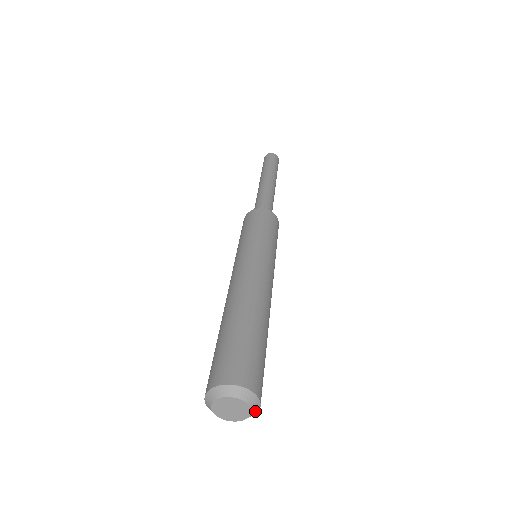
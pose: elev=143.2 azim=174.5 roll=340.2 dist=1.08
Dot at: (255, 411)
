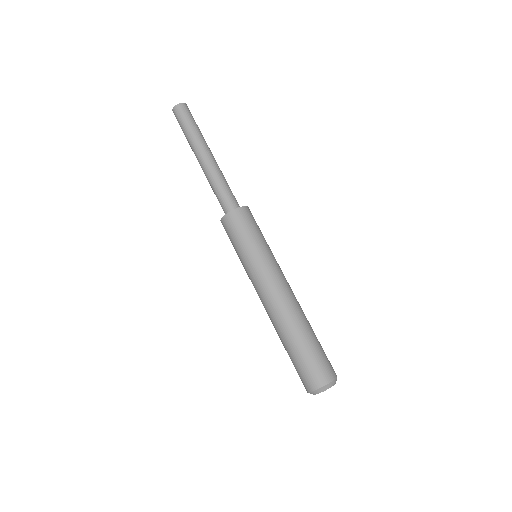
Dot at: (334, 382)
